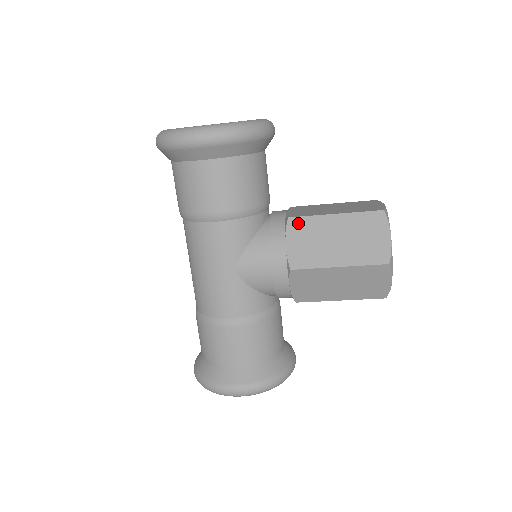
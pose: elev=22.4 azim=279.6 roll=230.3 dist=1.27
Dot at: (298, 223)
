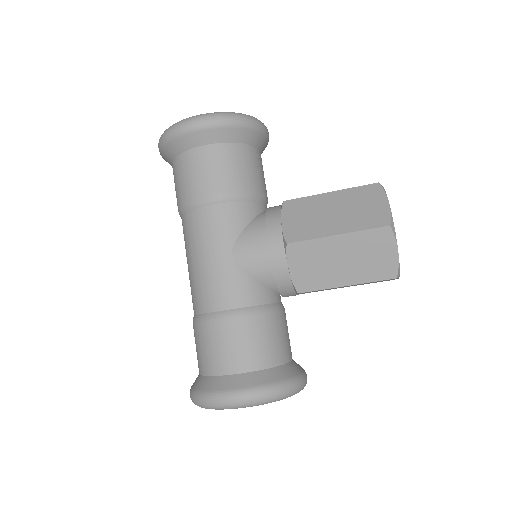
Dot at: (293, 204)
